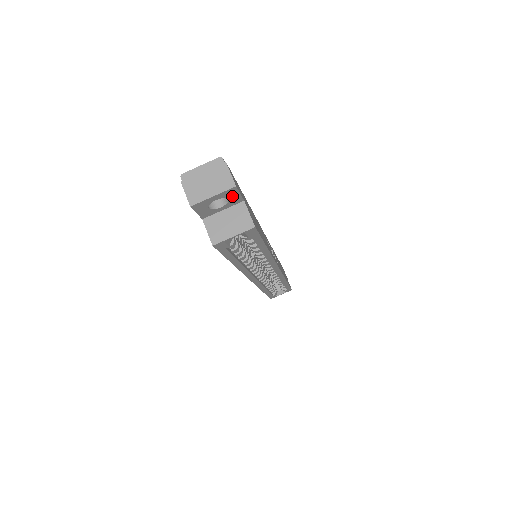
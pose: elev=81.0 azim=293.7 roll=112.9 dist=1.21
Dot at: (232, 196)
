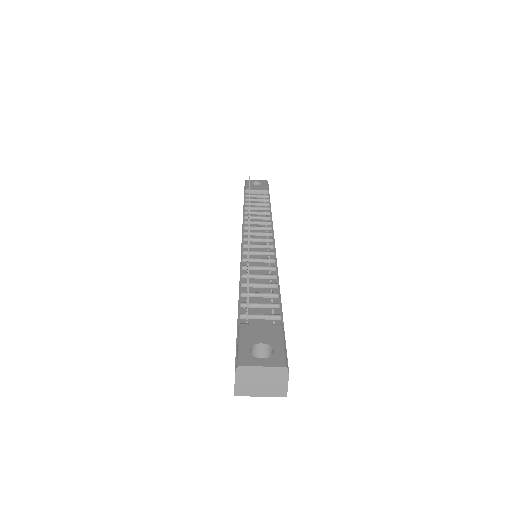
Dot at: occluded
